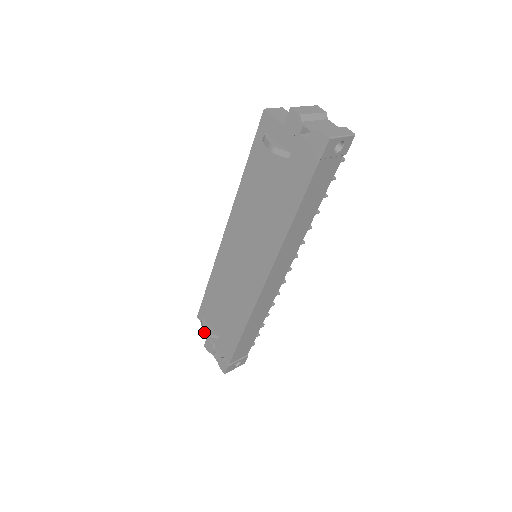
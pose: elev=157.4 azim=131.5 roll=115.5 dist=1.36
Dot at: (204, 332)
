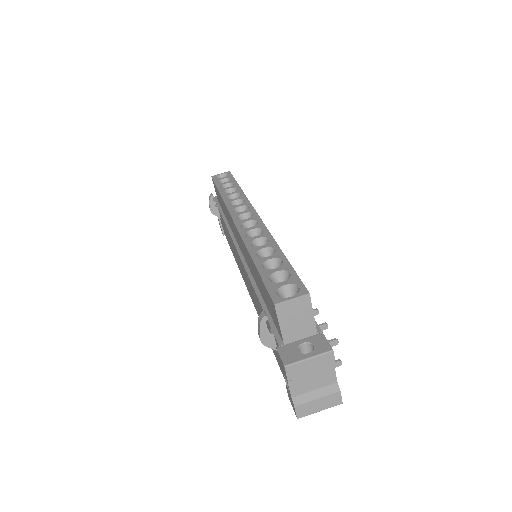
Dot at: (209, 207)
